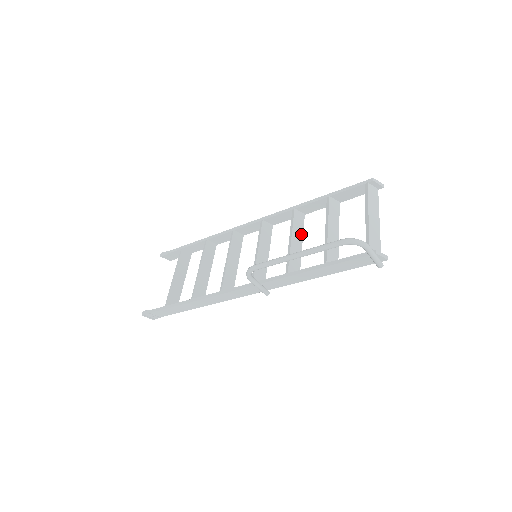
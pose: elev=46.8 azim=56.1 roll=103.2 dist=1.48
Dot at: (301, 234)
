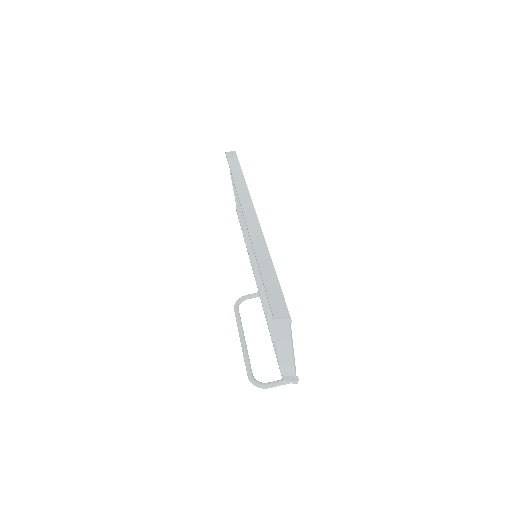
Dot at: occluded
